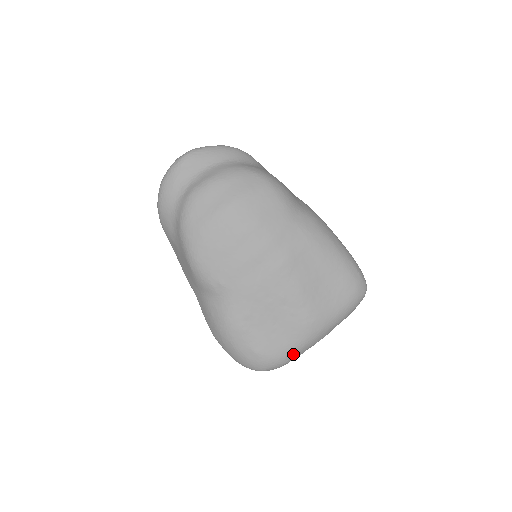
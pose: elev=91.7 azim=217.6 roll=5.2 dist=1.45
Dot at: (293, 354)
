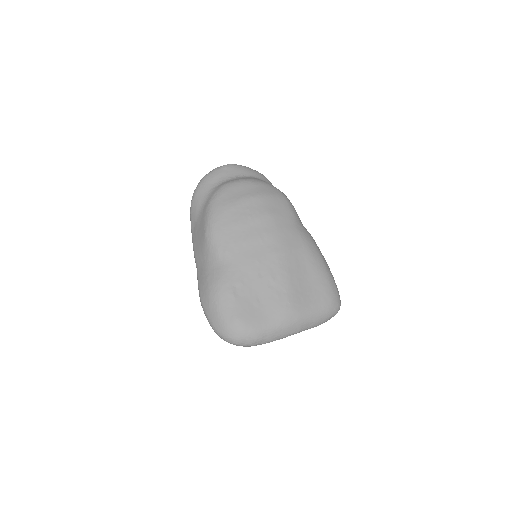
Dot at: (266, 333)
